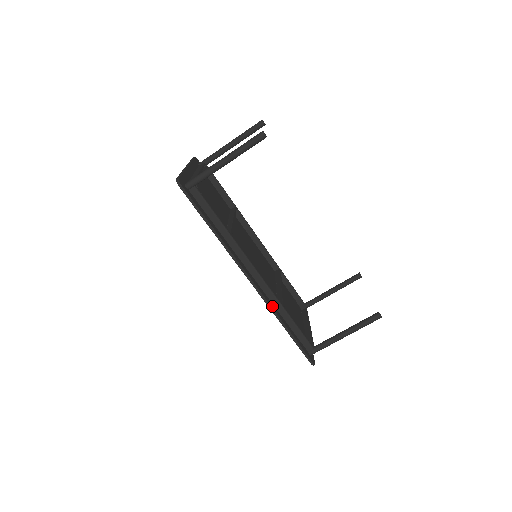
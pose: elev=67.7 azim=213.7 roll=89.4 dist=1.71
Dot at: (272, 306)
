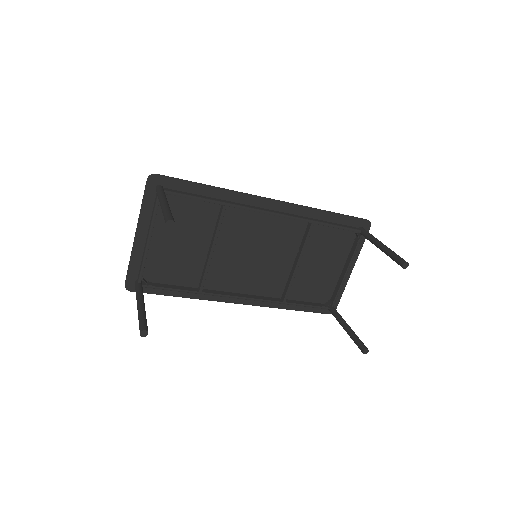
Dot at: (270, 304)
